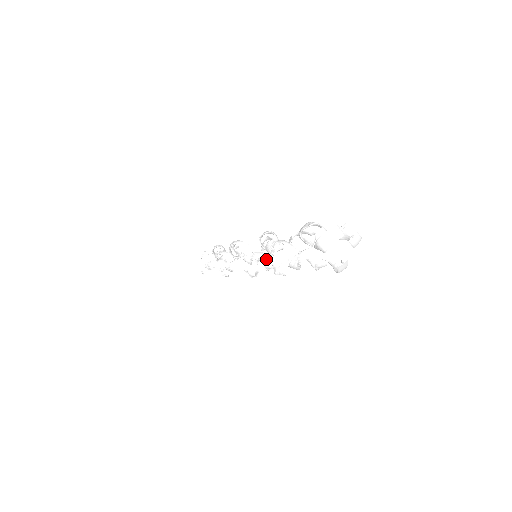
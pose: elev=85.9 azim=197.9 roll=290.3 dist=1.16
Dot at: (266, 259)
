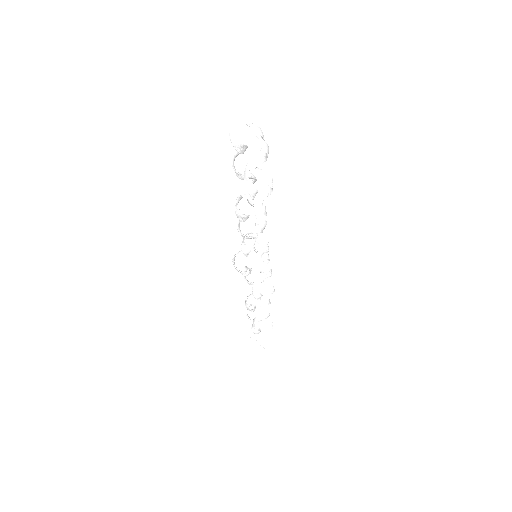
Dot at: occluded
